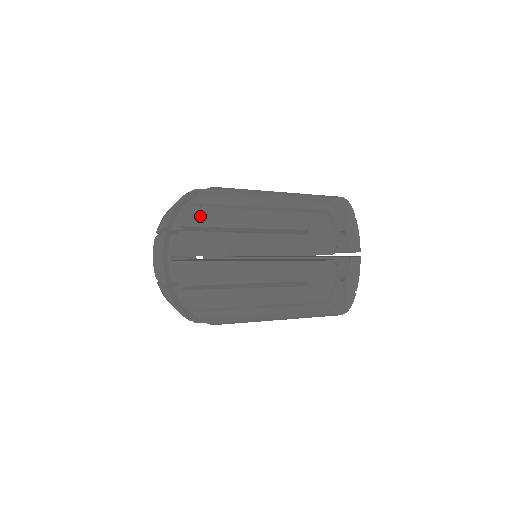
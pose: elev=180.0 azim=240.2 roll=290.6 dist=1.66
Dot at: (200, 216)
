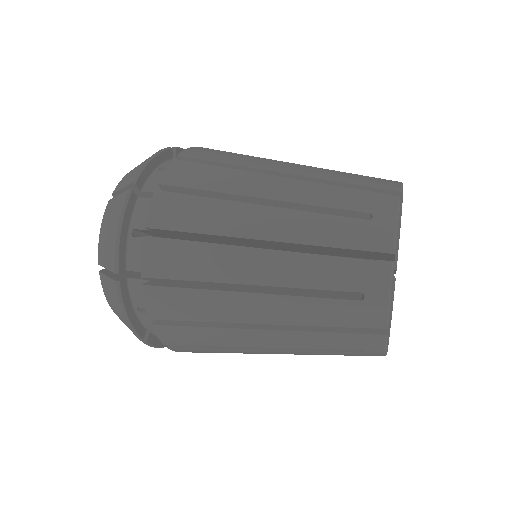
Dot at: (194, 174)
